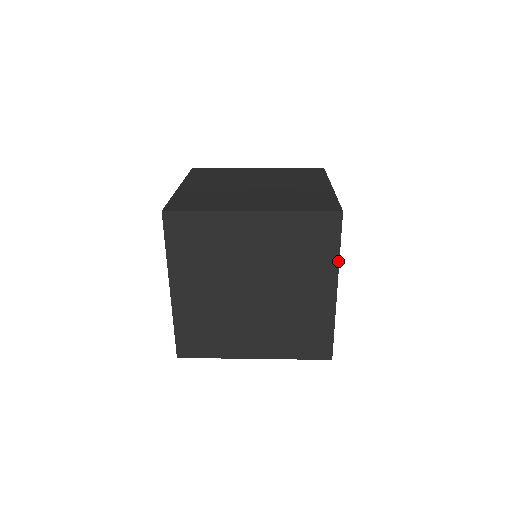
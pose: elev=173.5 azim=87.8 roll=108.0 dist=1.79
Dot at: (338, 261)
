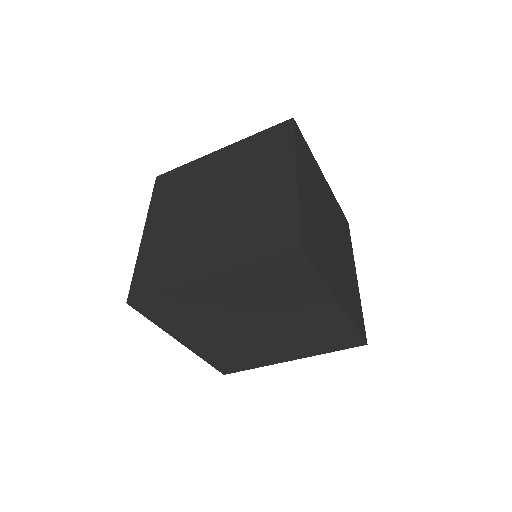
Dot at: (294, 151)
